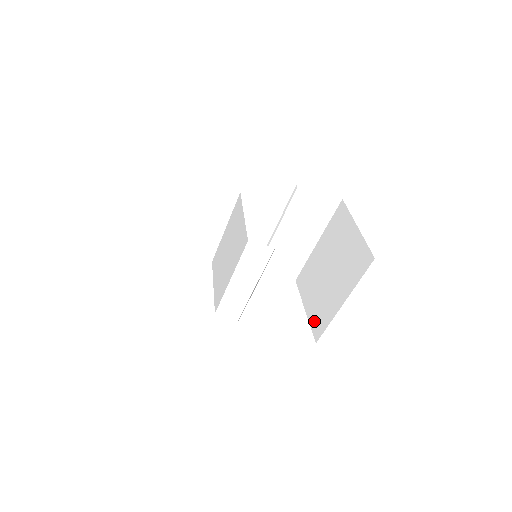
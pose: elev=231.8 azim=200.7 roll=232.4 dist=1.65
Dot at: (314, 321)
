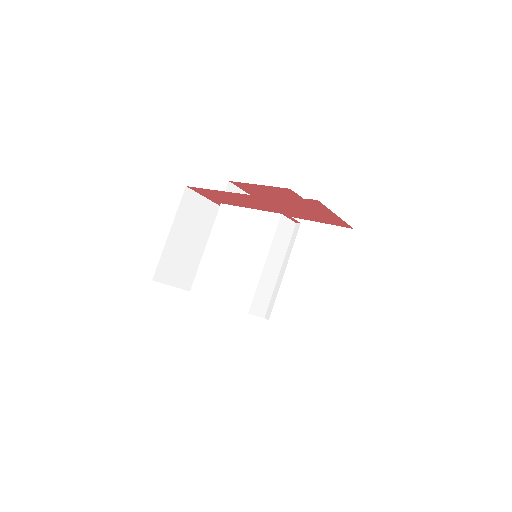
Dot at: (305, 320)
